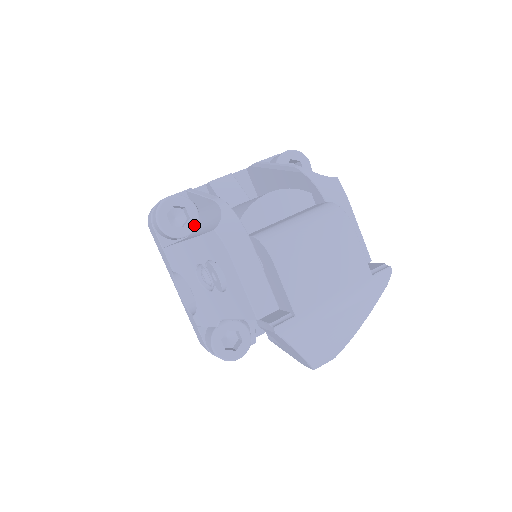
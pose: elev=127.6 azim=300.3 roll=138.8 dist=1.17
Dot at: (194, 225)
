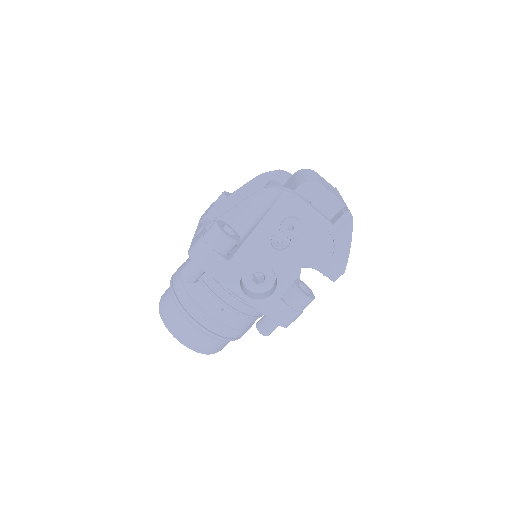
Dot at: (237, 233)
